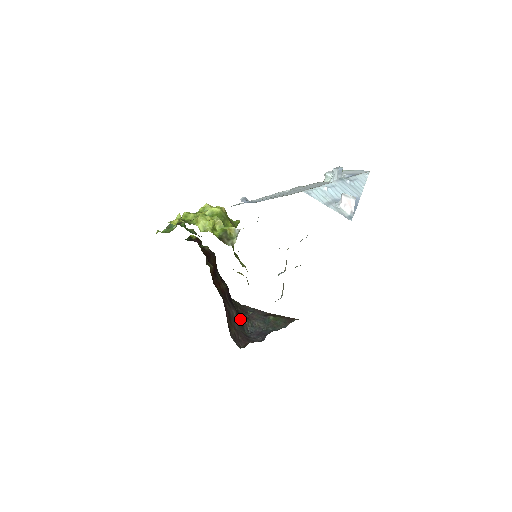
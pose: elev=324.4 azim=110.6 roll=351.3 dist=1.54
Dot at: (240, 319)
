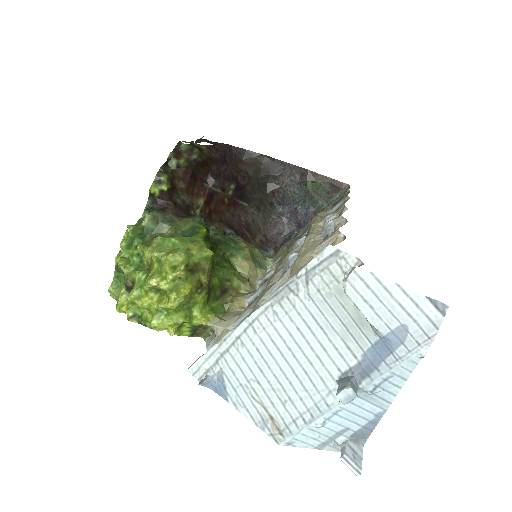
Dot at: (266, 197)
